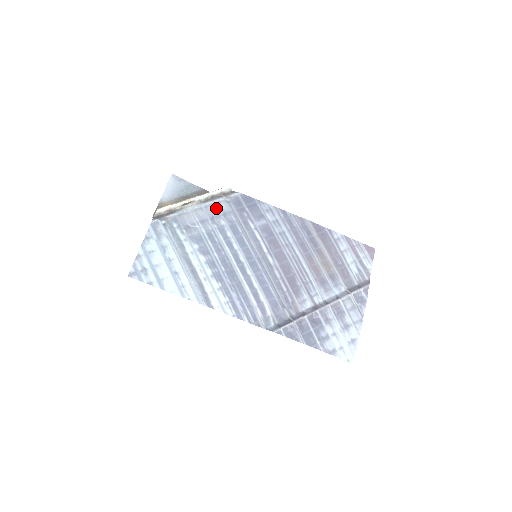
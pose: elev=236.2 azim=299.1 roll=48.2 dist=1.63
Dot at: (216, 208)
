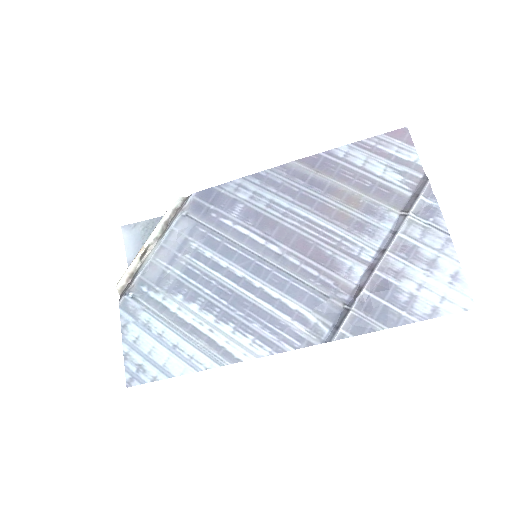
Dot at: (177, 233)
